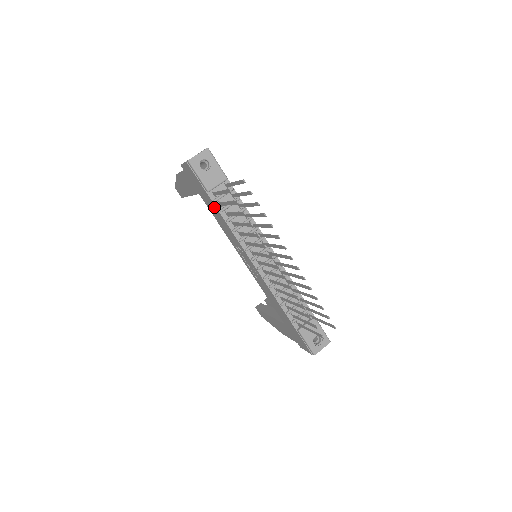
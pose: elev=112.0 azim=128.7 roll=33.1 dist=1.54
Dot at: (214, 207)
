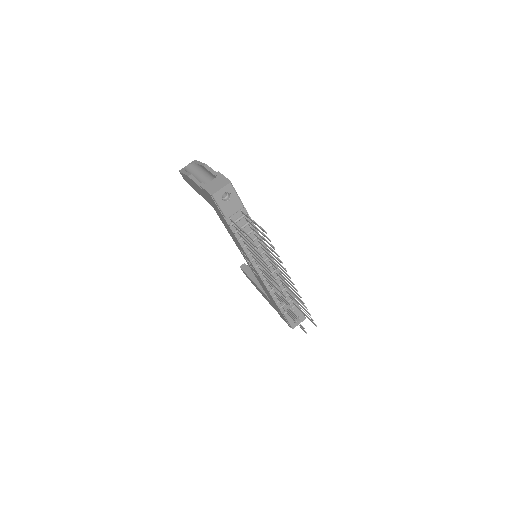
Dot at: (229, 227)
